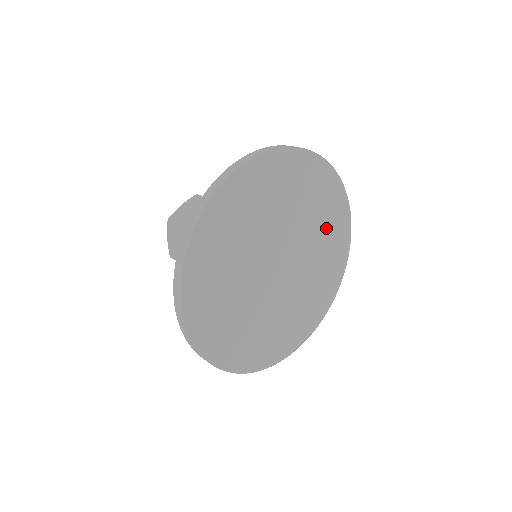
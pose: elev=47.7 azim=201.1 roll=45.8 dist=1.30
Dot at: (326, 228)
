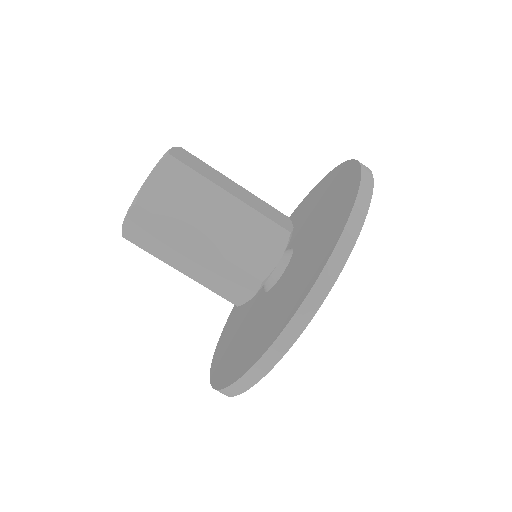
Dot at: occluded
